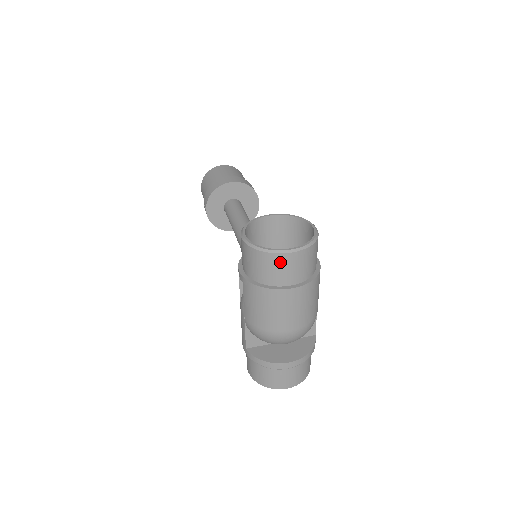
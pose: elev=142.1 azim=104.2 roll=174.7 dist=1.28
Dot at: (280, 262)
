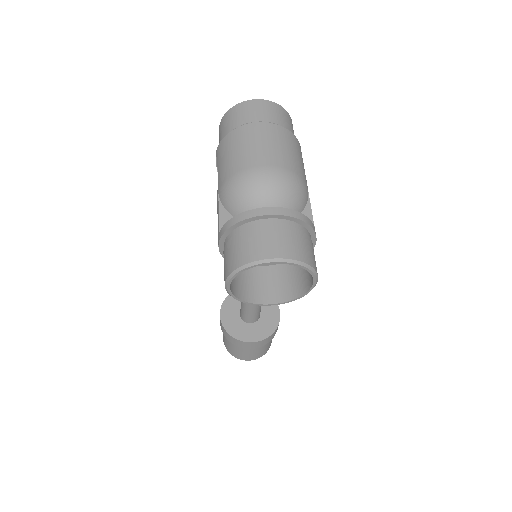
Dot at: (248, 107)
